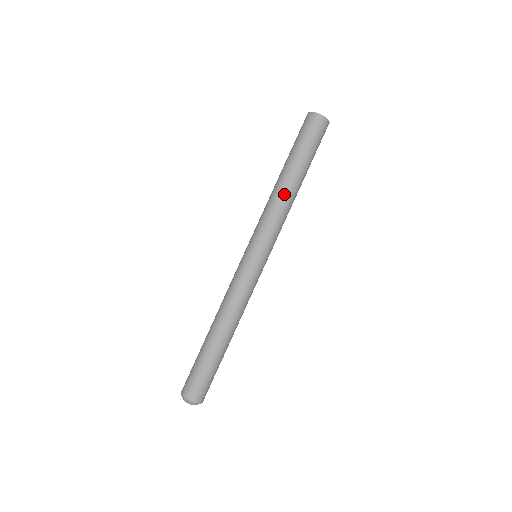
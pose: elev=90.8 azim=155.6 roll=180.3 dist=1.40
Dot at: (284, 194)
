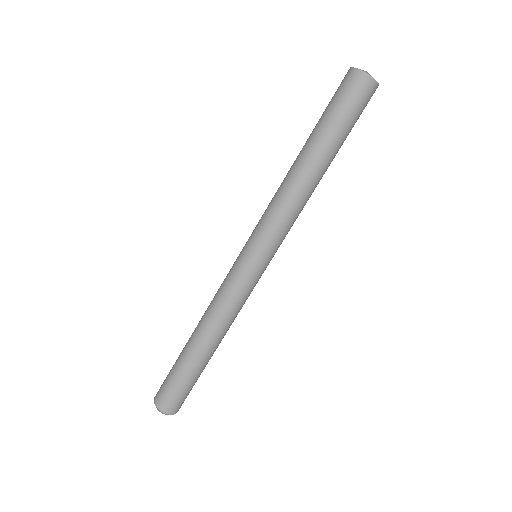
Dot at: (306, 187)
